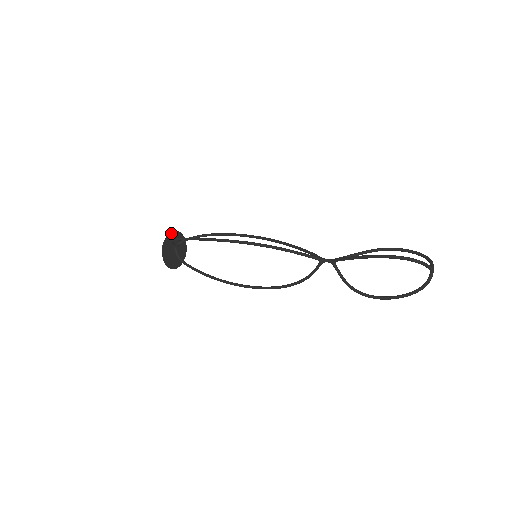
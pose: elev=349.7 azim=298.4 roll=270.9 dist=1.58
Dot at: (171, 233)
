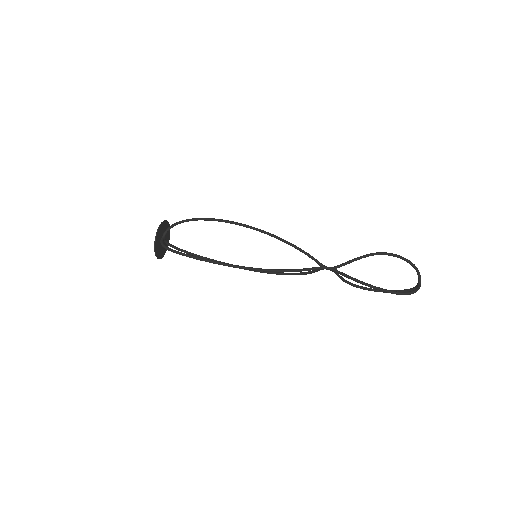
Dot at: (157, 234)
